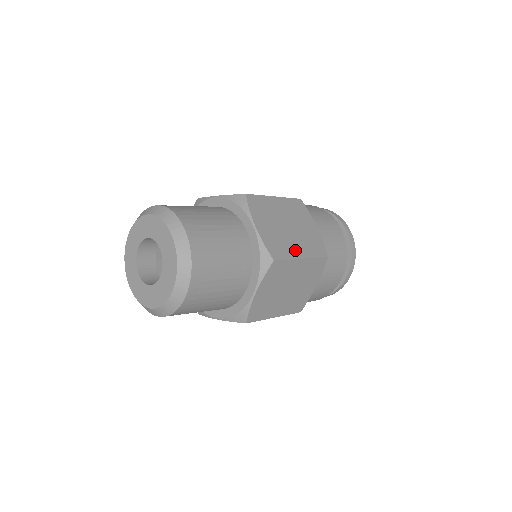
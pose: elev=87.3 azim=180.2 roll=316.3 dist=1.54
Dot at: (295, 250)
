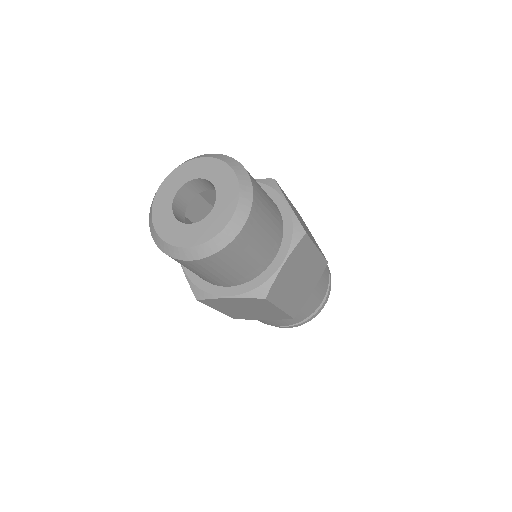
Dot at: occluded
